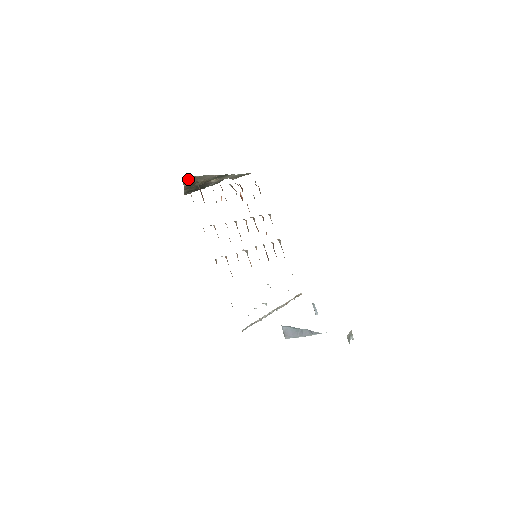
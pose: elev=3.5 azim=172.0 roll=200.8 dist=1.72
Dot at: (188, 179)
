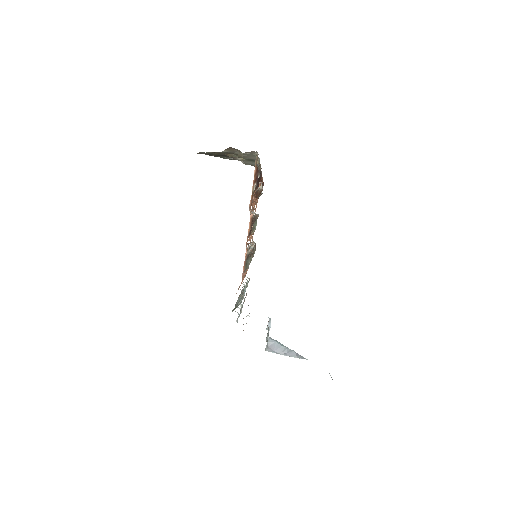
Dot at: occluded
